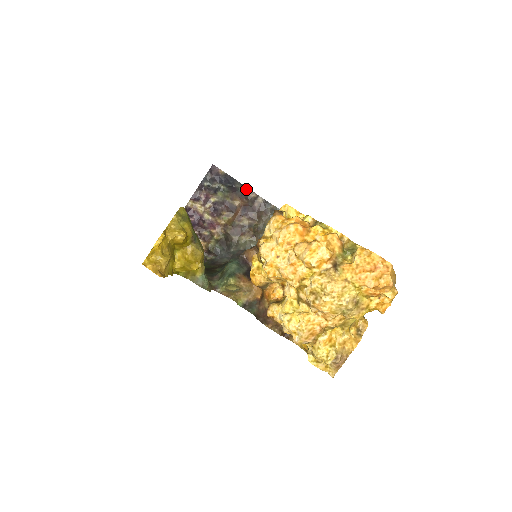
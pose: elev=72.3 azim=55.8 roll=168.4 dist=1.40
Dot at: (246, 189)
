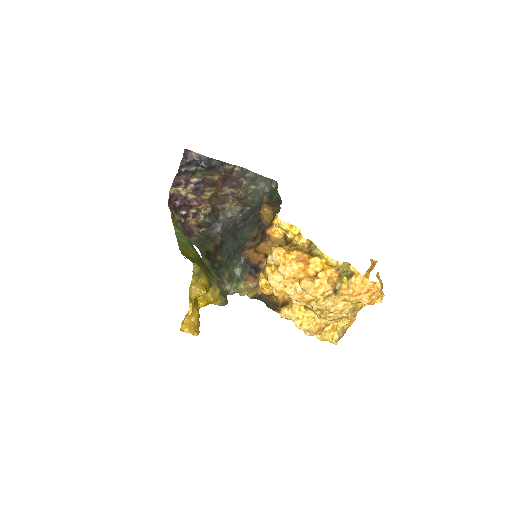
Dot at: (222, 163)
